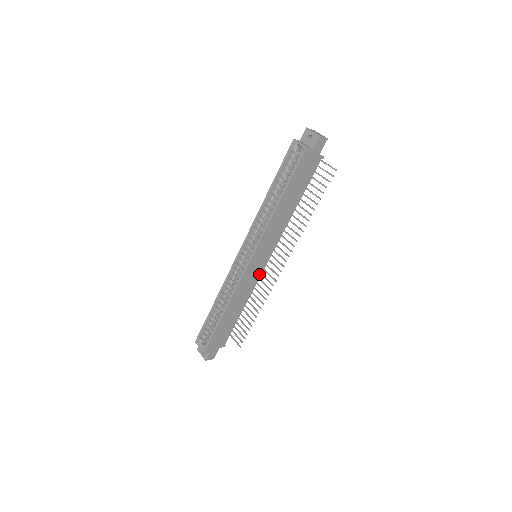
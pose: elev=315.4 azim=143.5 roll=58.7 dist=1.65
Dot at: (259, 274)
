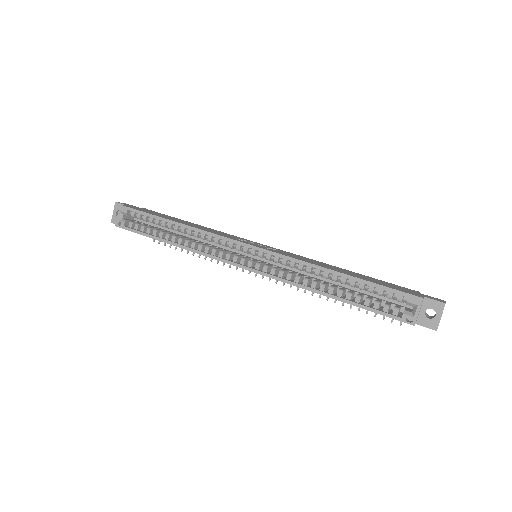
Dot at: occluded
